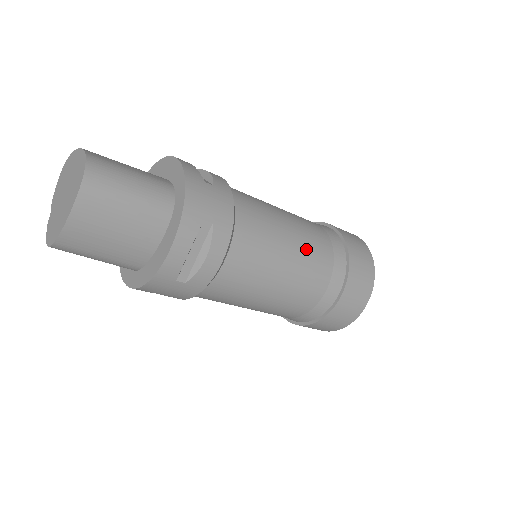
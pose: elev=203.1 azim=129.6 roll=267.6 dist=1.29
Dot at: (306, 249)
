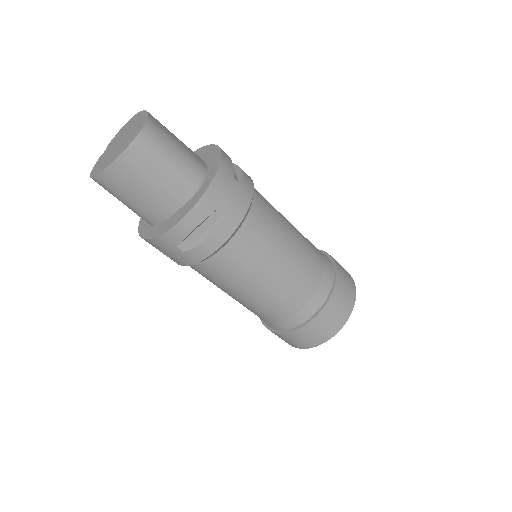
Dot at: (297, 268)
